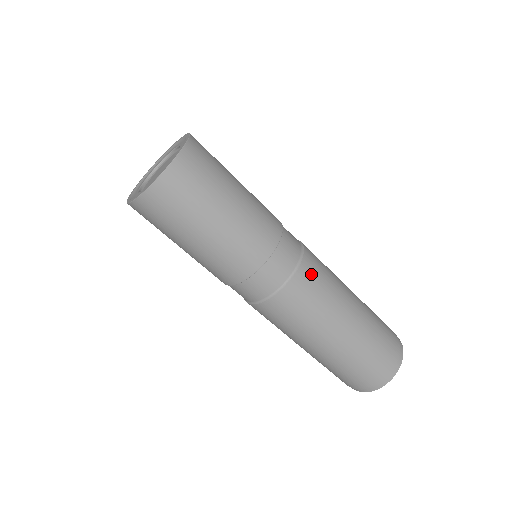
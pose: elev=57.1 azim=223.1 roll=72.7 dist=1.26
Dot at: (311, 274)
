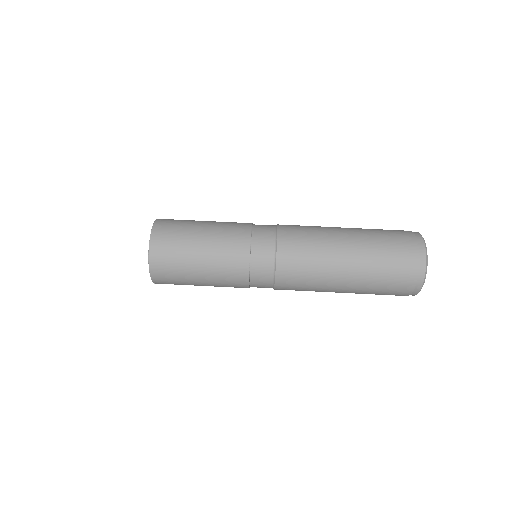
Dot at: (290, 228)
